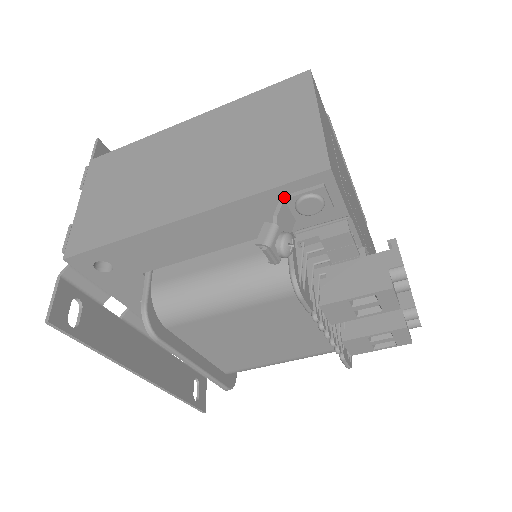
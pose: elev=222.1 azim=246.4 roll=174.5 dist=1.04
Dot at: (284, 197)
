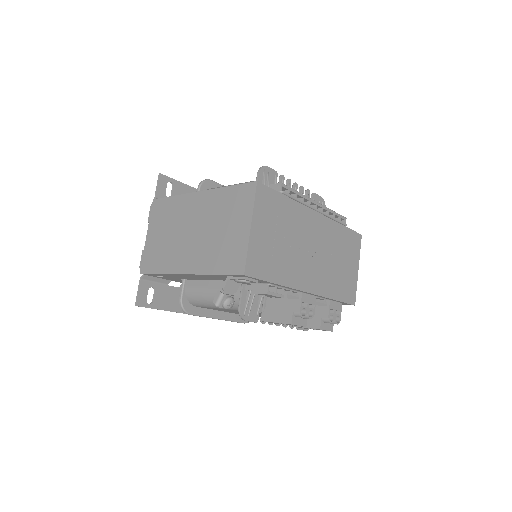
Dot at: (228, 277)
